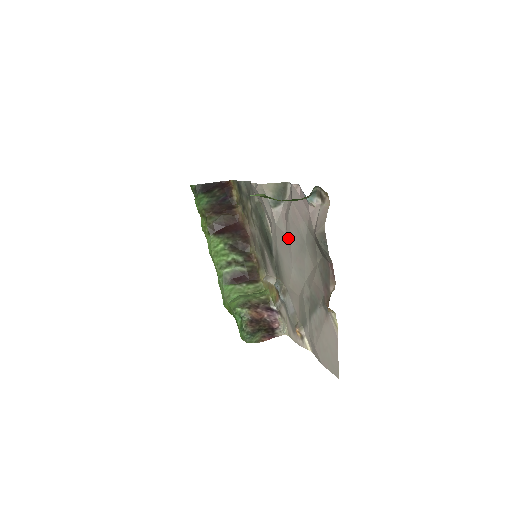
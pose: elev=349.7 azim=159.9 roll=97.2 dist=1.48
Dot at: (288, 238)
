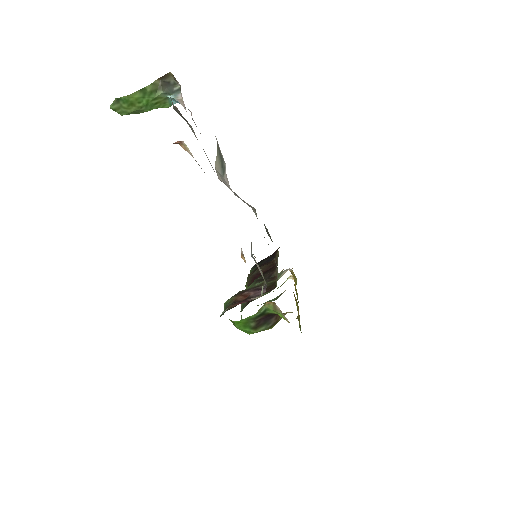
Dot at: occluded
